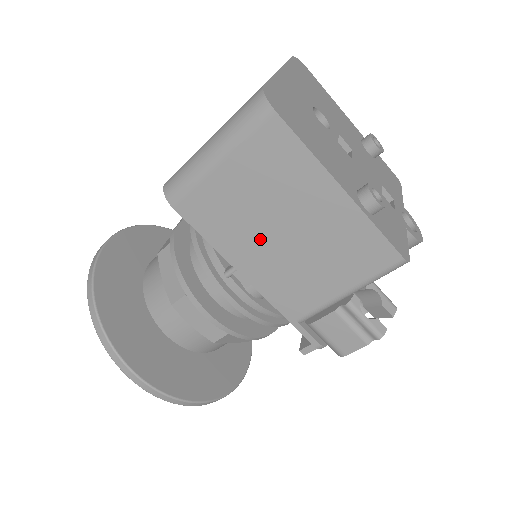
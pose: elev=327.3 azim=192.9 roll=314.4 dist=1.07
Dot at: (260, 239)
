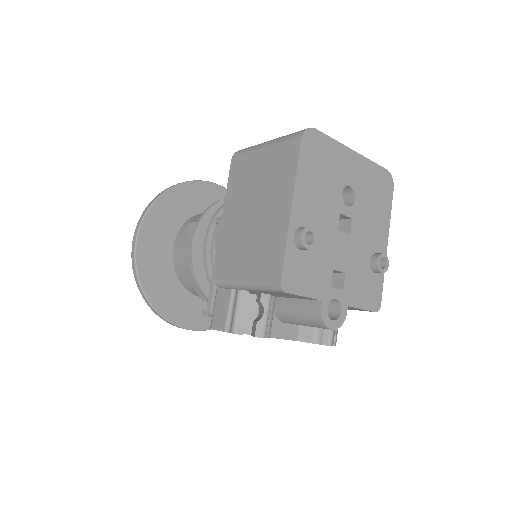
Dot at: (243, 209)
